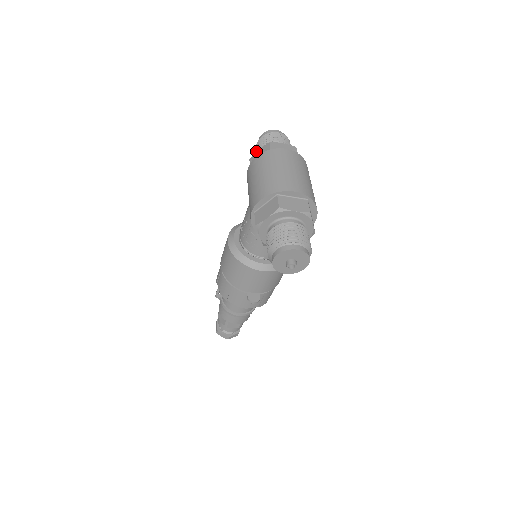
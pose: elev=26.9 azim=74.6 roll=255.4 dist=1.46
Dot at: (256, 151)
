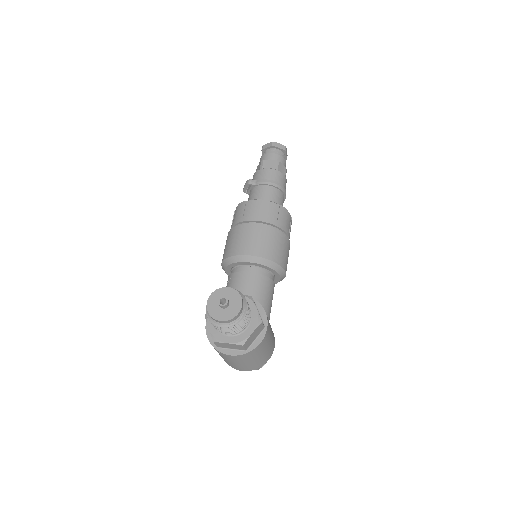
Dot at: occluded
